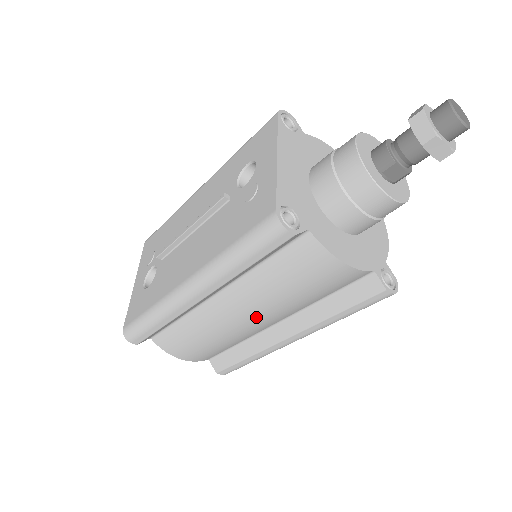
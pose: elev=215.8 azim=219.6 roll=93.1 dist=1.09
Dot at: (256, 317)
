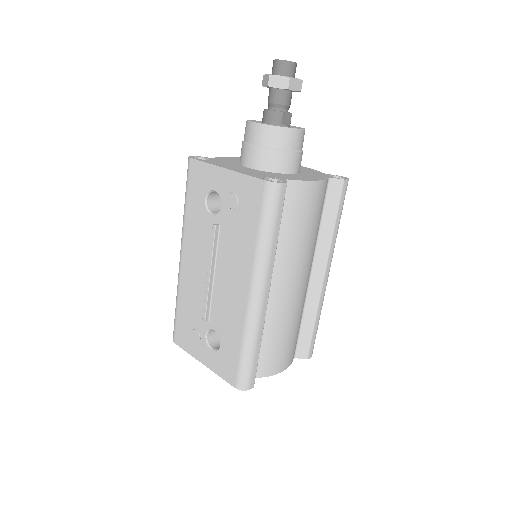
Dot at: (301, 276)
